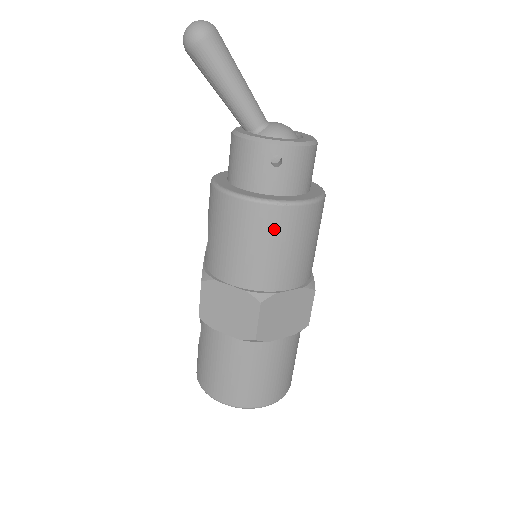
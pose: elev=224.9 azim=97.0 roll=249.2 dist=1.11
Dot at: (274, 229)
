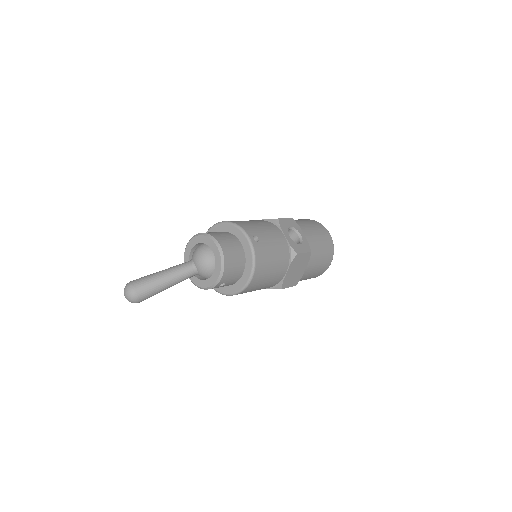
Dot at: (254, 288)
